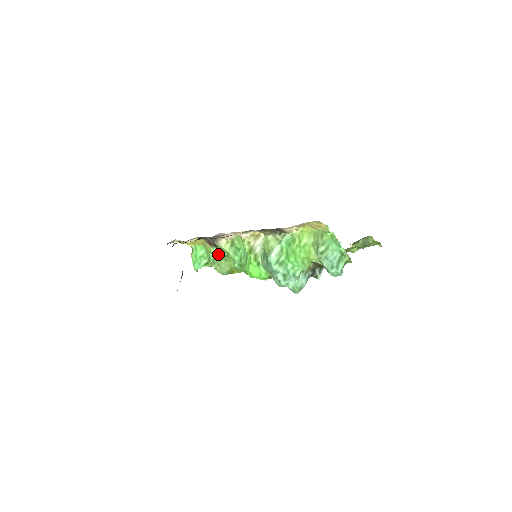
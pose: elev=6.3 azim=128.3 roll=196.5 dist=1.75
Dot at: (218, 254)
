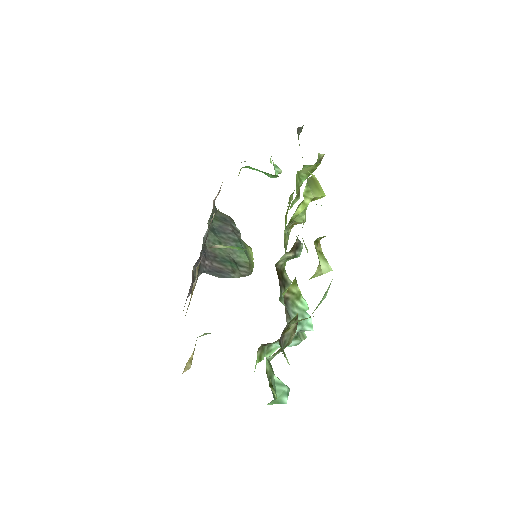
Dot at: occluded
